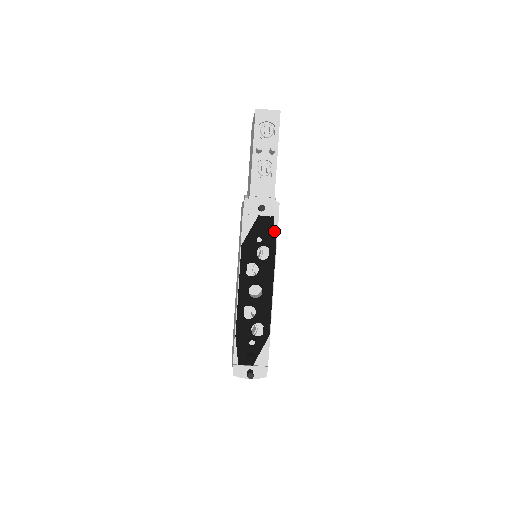
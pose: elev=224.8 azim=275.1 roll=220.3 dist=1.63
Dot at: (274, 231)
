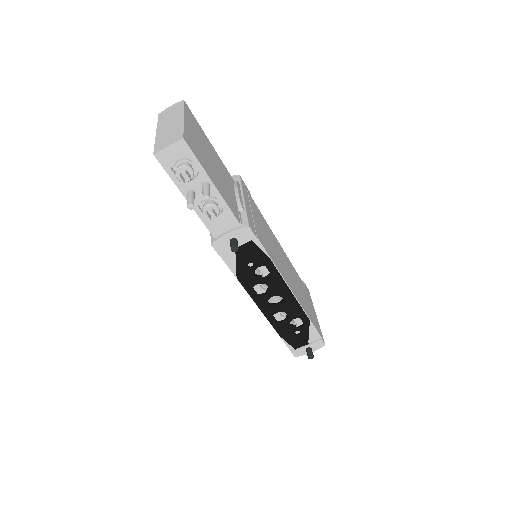
Dot at: (260, 251)
